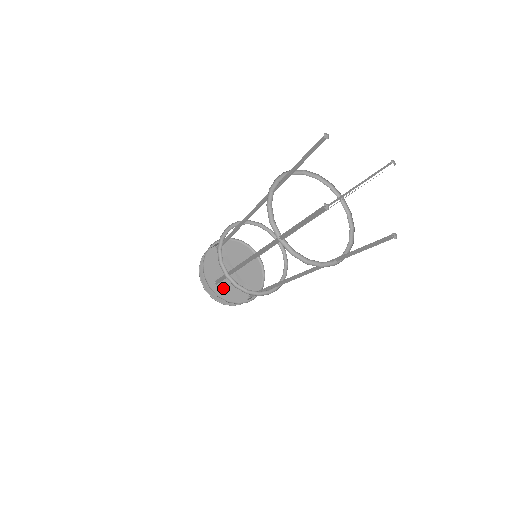
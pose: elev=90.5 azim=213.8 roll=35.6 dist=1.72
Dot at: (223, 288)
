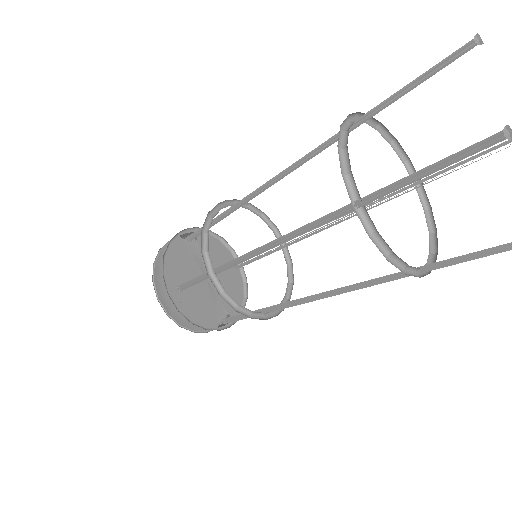
Dot at: (188, 300)
